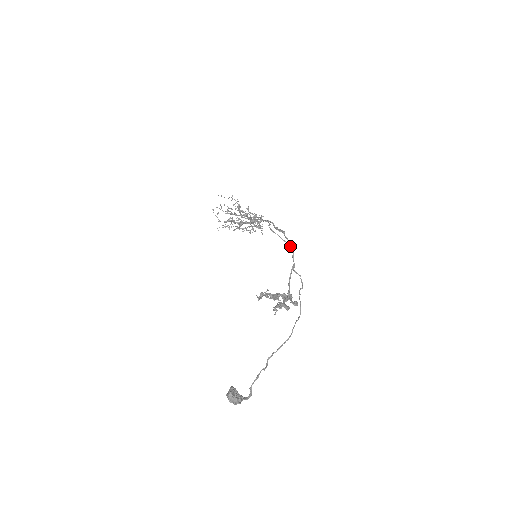
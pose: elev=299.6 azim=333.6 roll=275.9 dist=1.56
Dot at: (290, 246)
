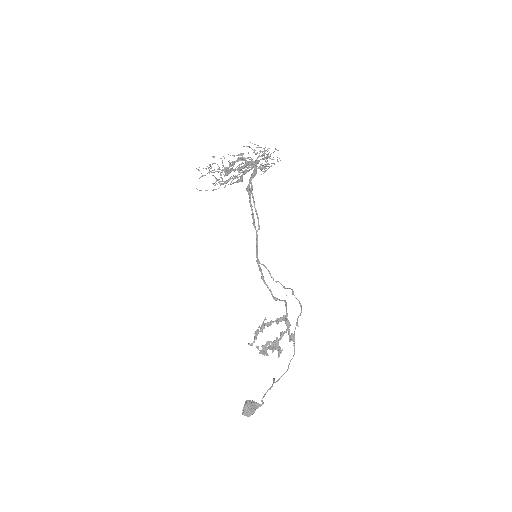
Dot at: (272, 296)
